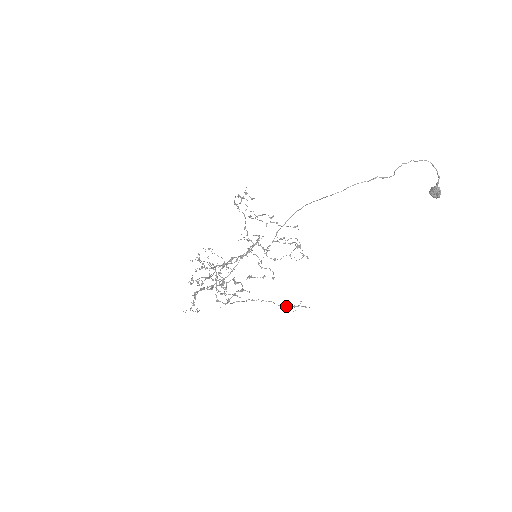
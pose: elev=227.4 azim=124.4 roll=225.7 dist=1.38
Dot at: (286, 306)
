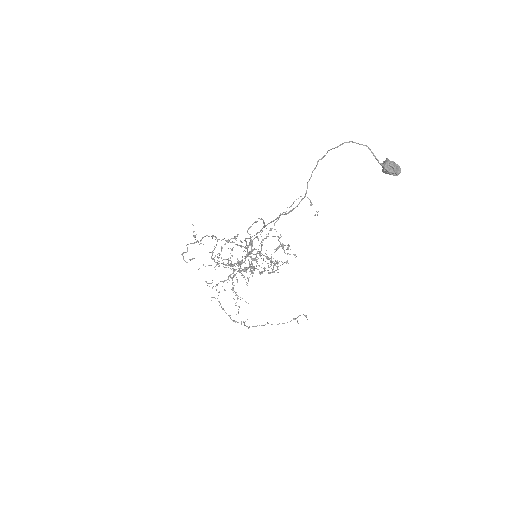
Dot at: occluded
